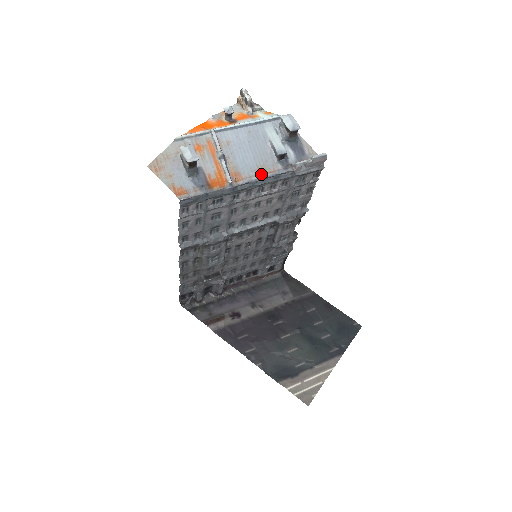
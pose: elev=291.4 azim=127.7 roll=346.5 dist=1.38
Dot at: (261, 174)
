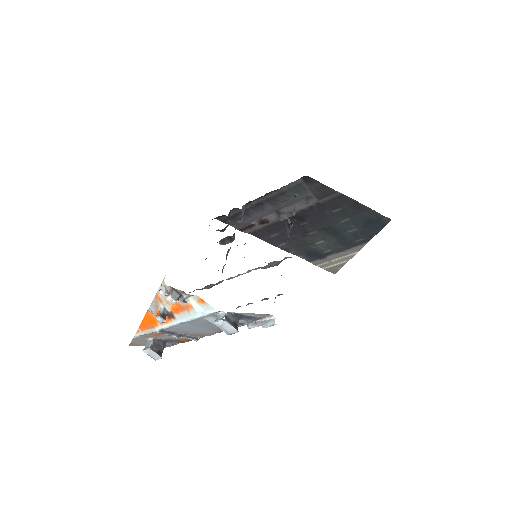
Dot at: (219, 331)
